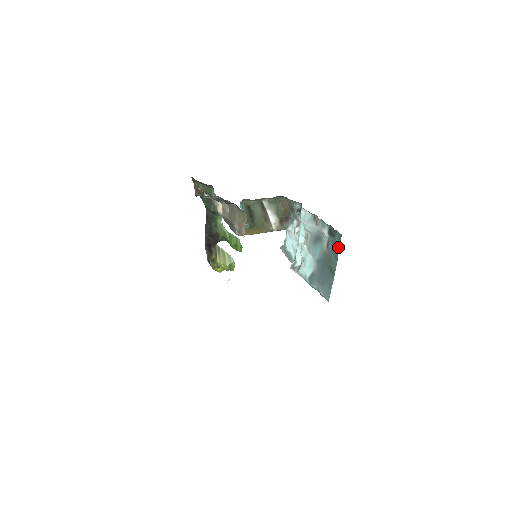
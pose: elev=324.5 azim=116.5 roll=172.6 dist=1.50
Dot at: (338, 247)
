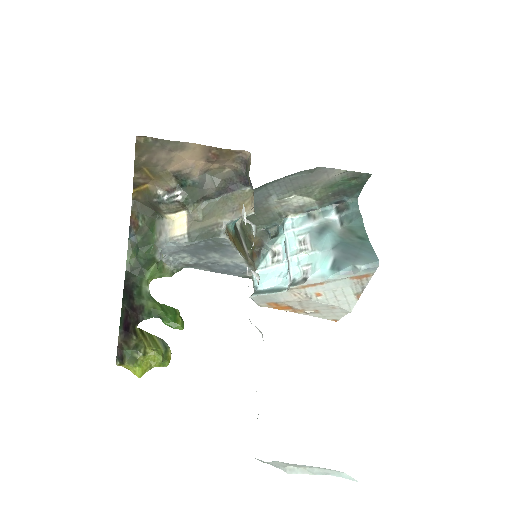
Dot at: (358, 213)
